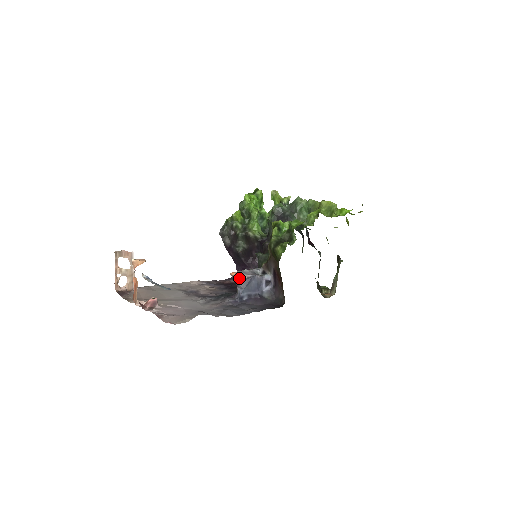
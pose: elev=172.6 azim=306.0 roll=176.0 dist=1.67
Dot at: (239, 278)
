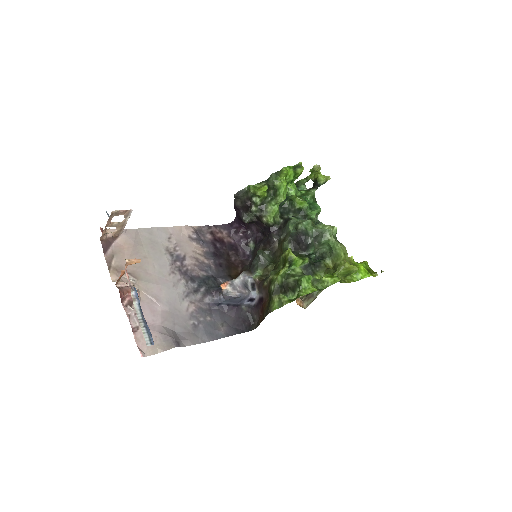
Dot at: (226, 294)
